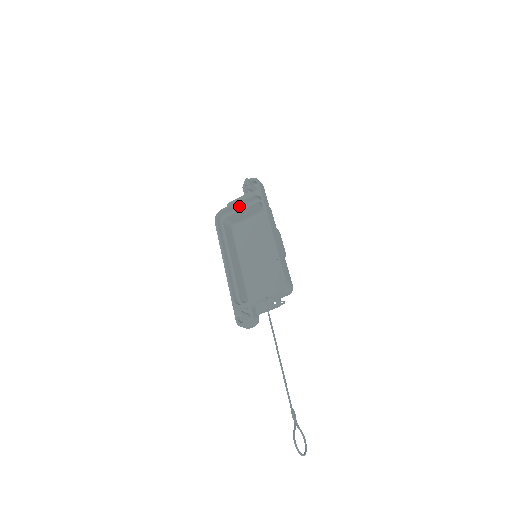
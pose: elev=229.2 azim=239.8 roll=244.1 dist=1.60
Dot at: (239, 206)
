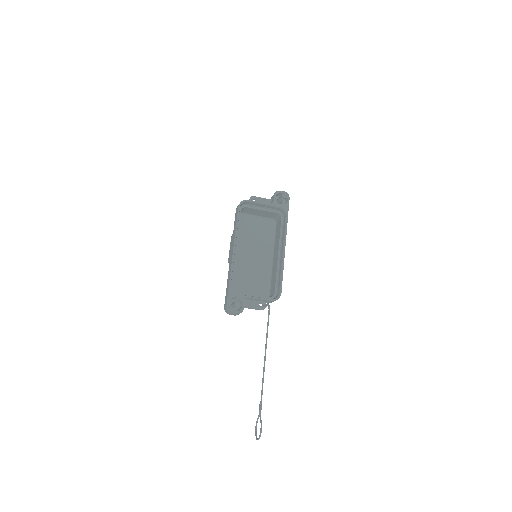
Dot at: (262, 206)
